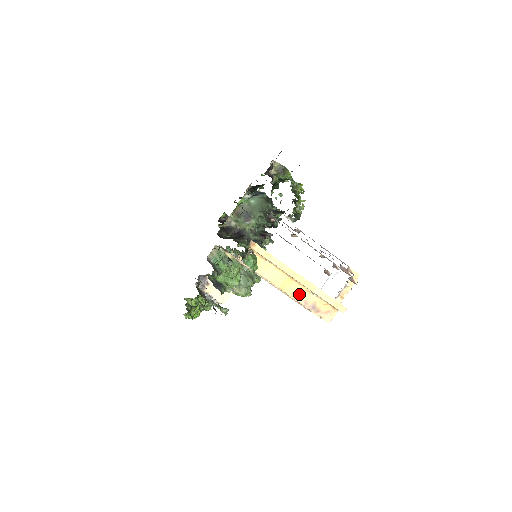
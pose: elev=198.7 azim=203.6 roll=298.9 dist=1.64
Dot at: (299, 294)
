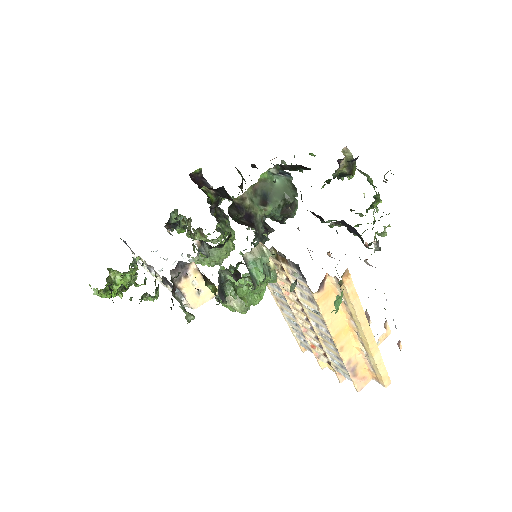
Dot at: (348, 350)
